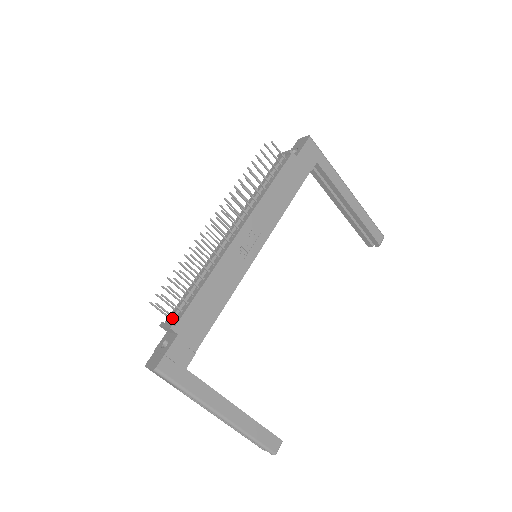
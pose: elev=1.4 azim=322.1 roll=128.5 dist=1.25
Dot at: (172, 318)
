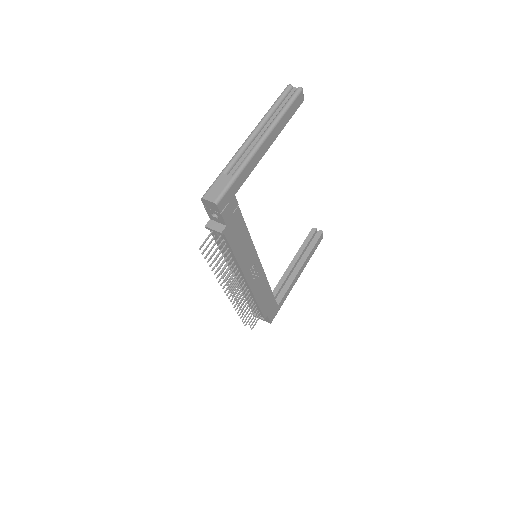
Dot at: occluded
